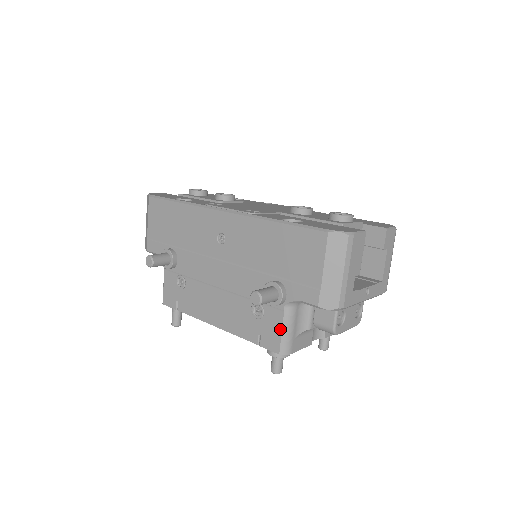
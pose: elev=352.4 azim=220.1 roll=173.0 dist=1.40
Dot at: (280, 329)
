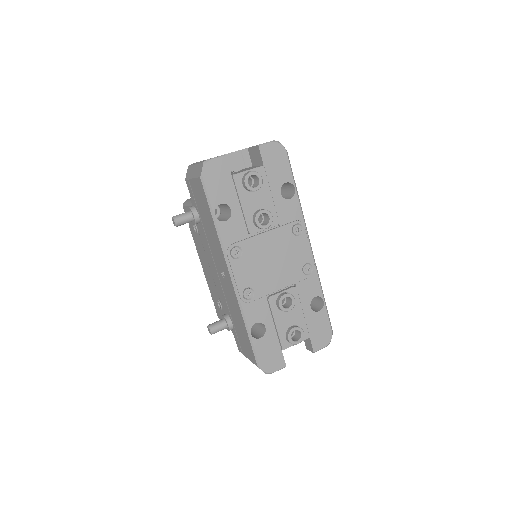
Dot at: occluded
